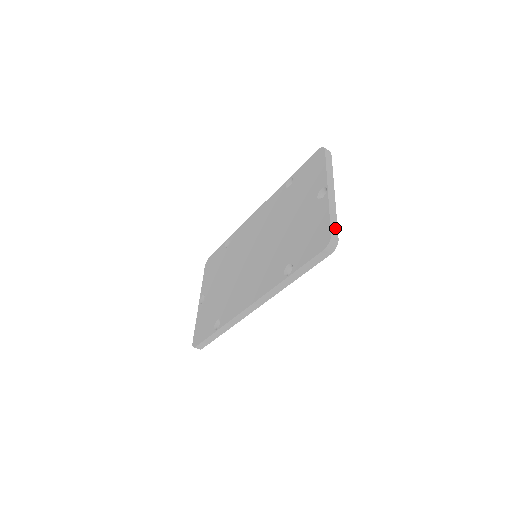
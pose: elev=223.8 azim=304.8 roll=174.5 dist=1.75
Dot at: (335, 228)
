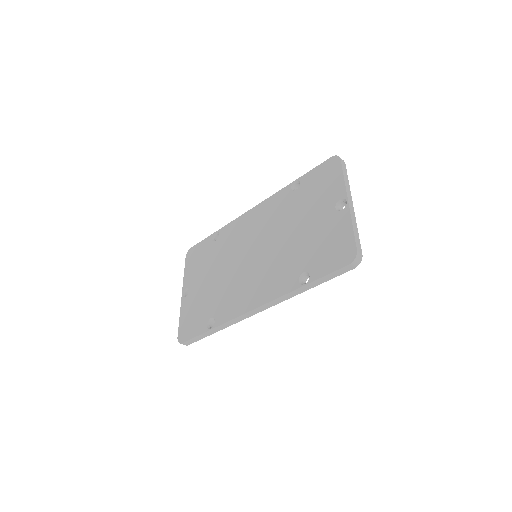
Dot at: (359, 243)
